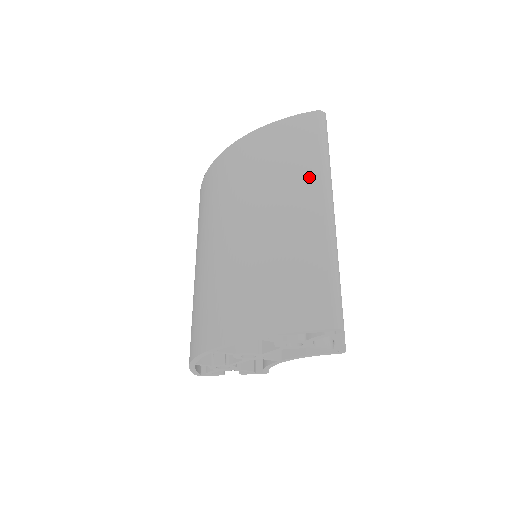
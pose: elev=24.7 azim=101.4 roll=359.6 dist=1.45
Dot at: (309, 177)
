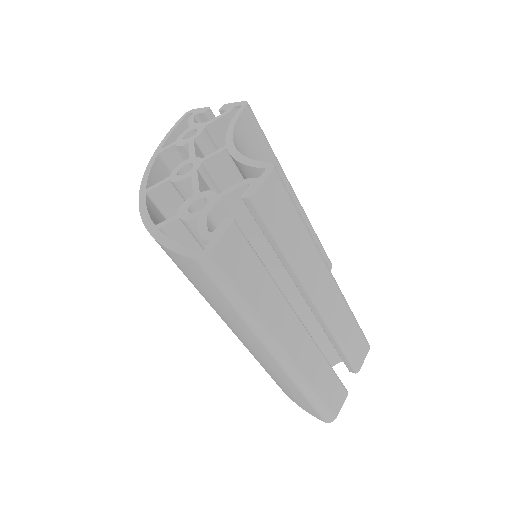
Dot at: (241, 328)
